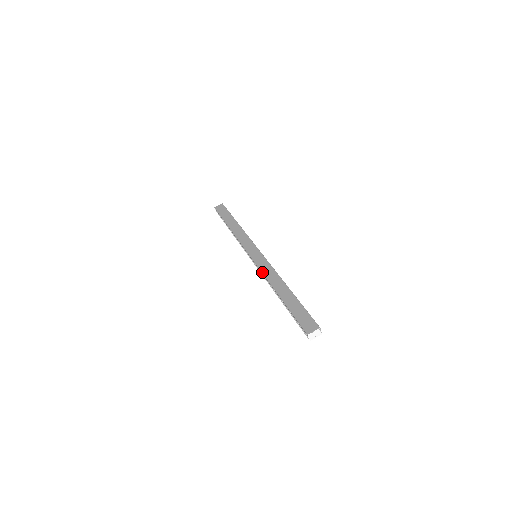
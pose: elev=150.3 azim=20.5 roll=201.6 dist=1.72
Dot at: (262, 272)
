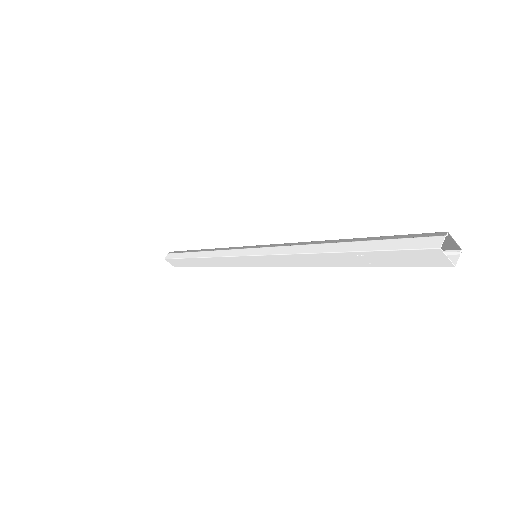
Dot at: (287, 243)
